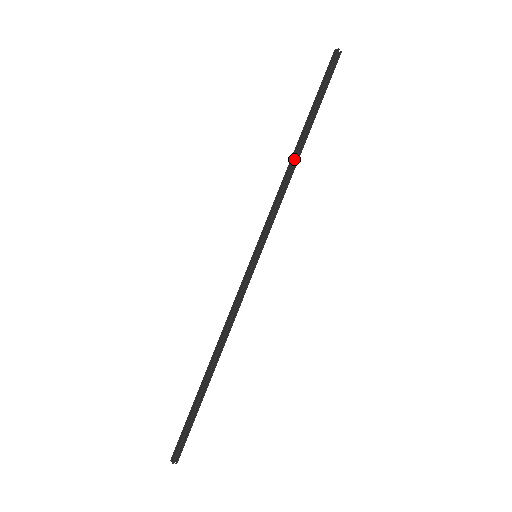
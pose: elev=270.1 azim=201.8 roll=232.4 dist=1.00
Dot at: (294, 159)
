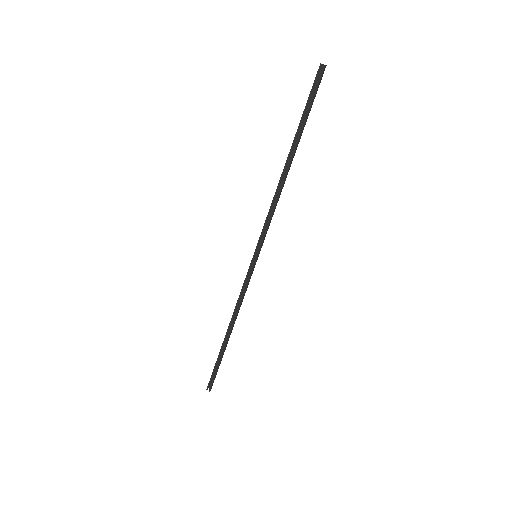
Dot at: (281, 175)
